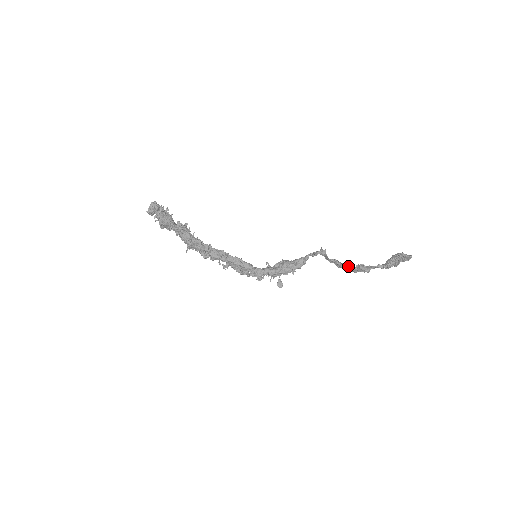
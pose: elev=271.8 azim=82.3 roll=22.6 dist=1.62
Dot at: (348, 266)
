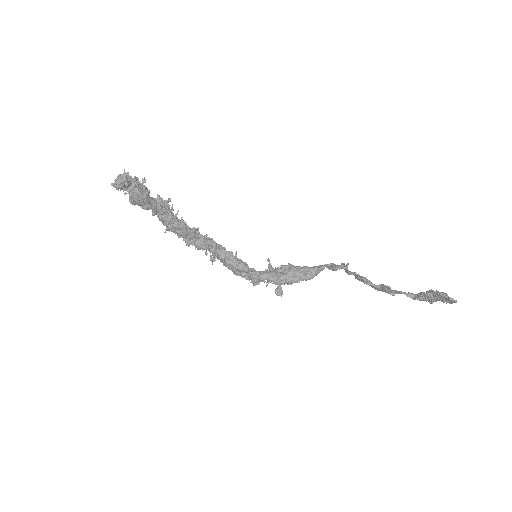
Dot at: (370, 282)
